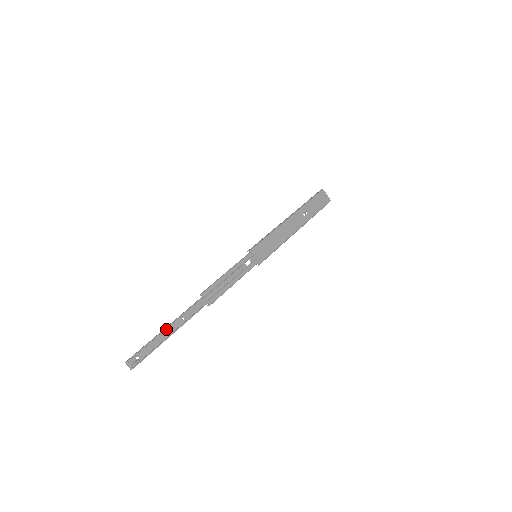
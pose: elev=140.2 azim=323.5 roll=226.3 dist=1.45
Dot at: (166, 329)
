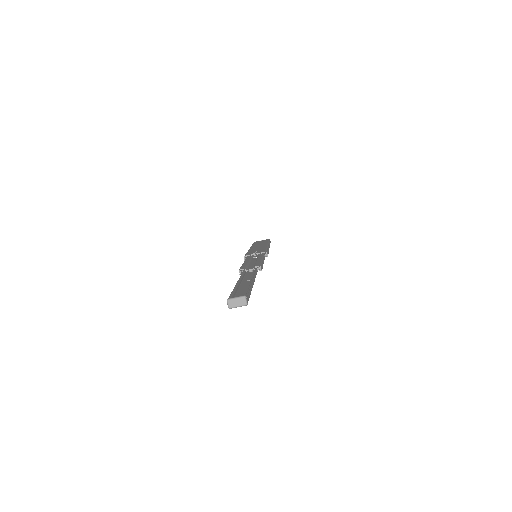
Dot at: (240, 288)
